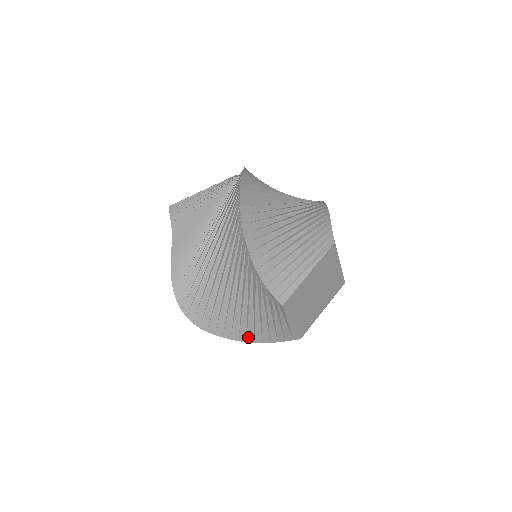
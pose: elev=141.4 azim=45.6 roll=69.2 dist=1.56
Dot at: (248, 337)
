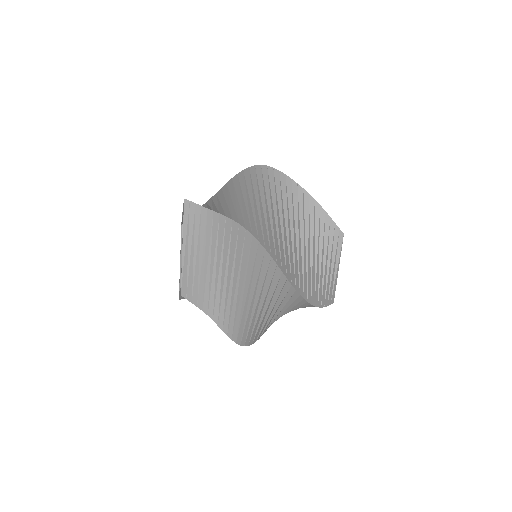
Dot at: (312, 297)
